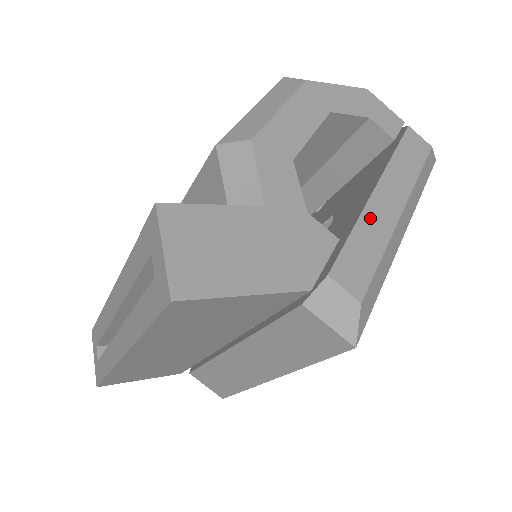
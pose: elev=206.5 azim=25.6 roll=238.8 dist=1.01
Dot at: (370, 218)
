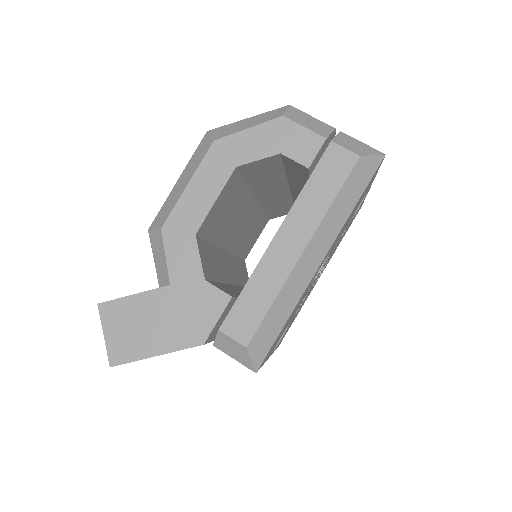
Dot at: (265, 268)
